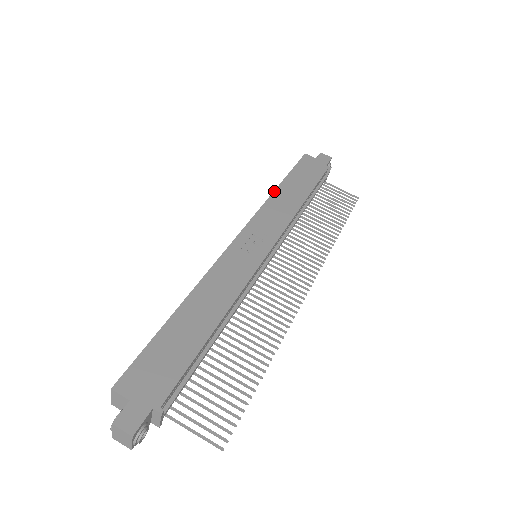
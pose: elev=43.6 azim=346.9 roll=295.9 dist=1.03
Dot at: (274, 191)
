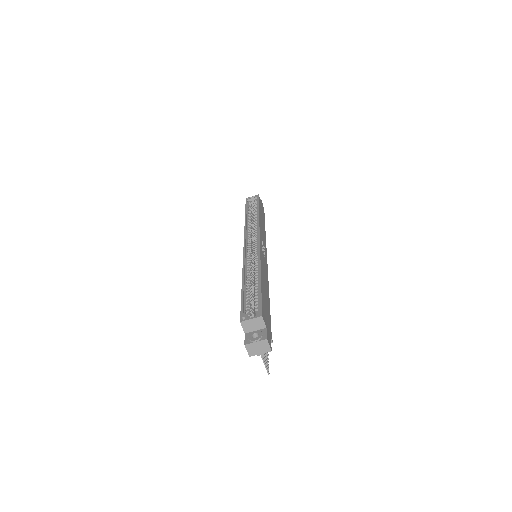
Dot at: (259, 215)
